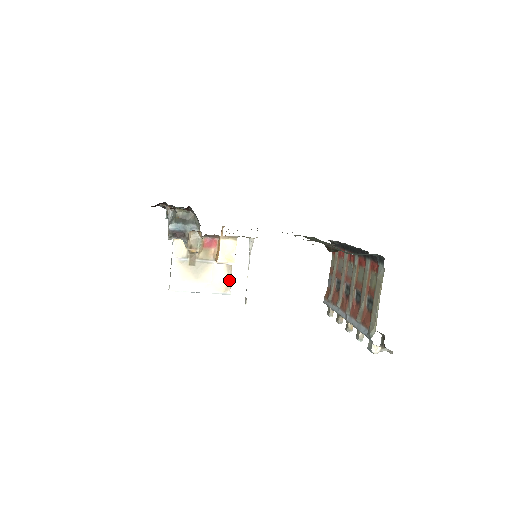
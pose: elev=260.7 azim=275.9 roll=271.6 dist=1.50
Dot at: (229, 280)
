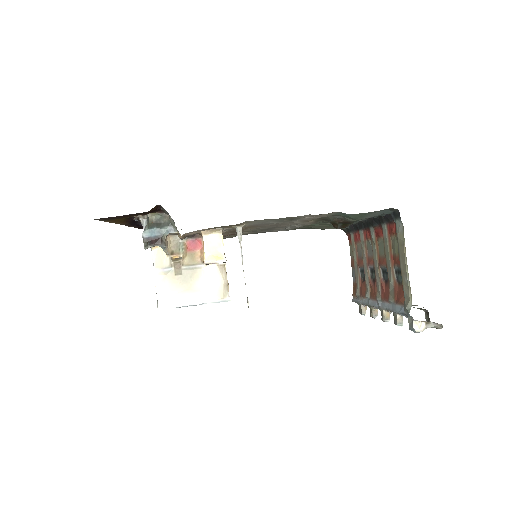
Dot at: (225, 284)
